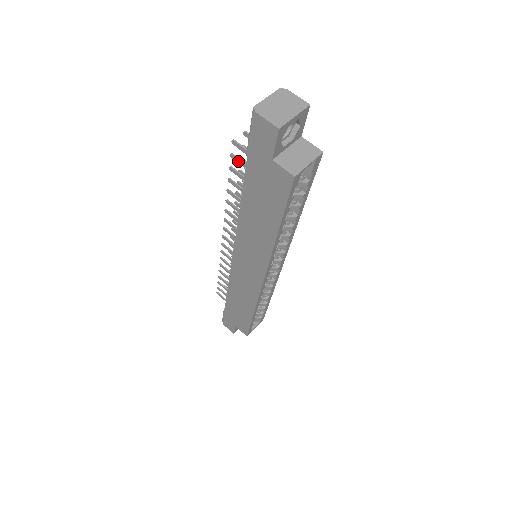
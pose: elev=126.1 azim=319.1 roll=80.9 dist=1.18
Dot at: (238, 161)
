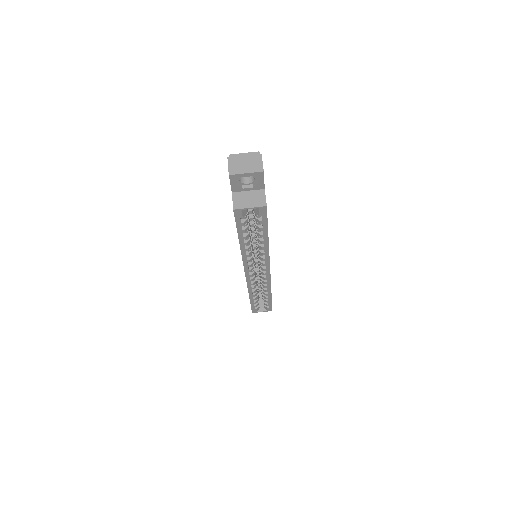
Dot at: occluded
